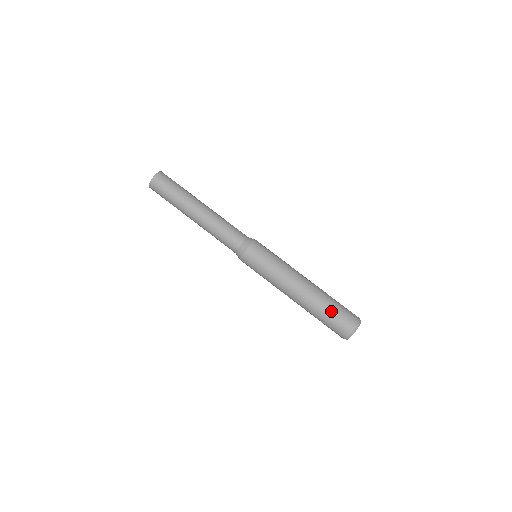
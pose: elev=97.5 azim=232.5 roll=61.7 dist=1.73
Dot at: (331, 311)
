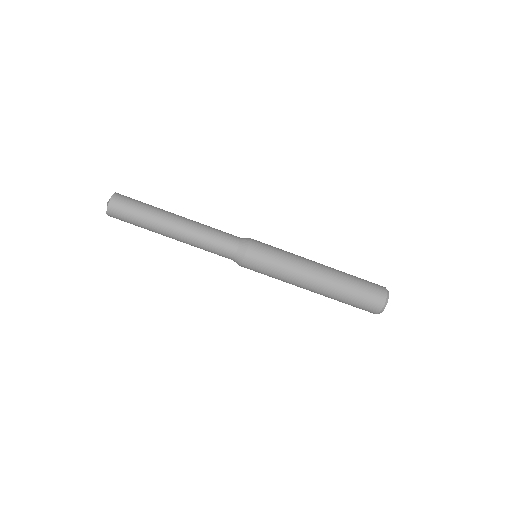
Dot at: (357, 288)
